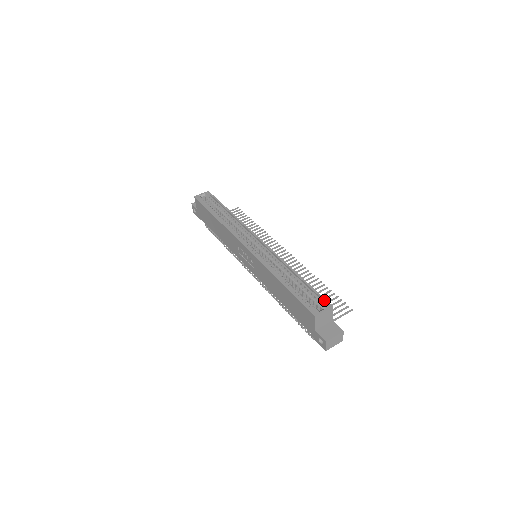
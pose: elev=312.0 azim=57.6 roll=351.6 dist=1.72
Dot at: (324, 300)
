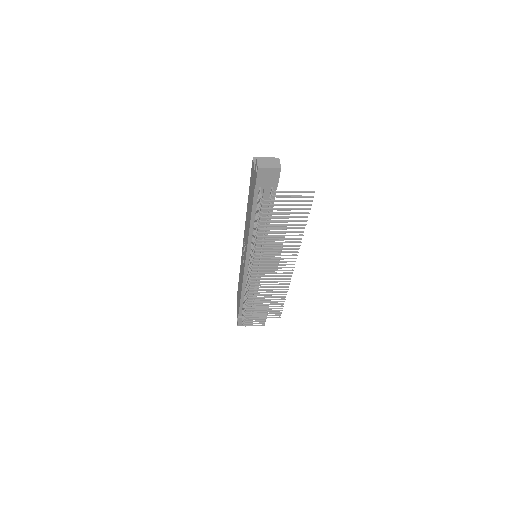
Dot at: occluded
